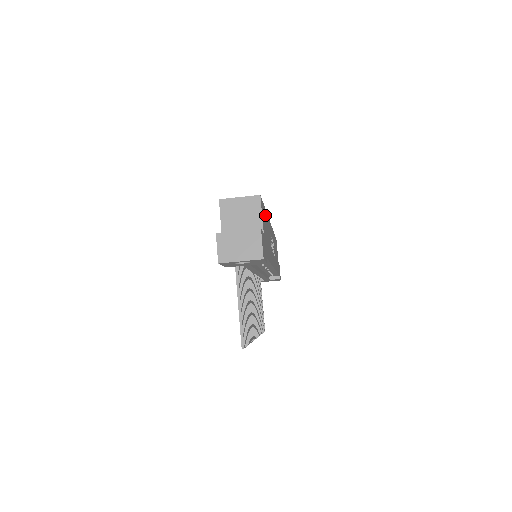
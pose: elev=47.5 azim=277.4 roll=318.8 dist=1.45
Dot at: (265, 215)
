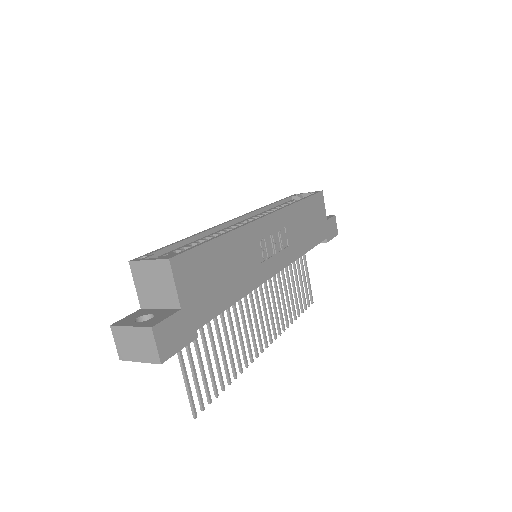
Dot at: (214, 250)
